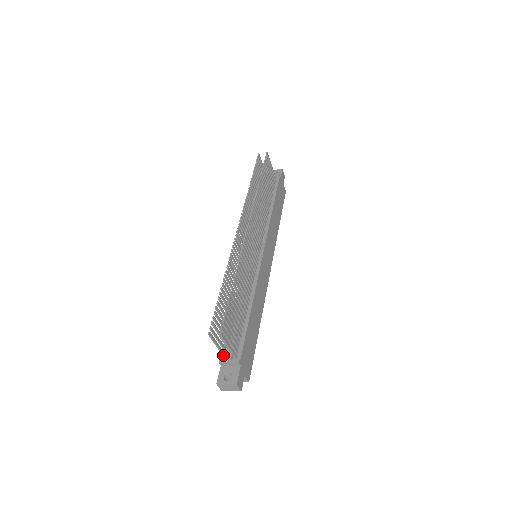
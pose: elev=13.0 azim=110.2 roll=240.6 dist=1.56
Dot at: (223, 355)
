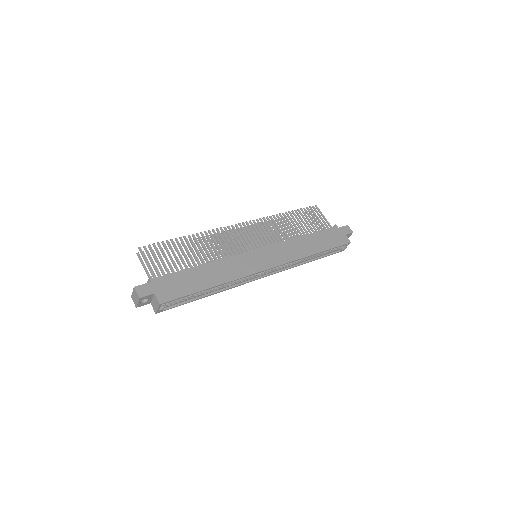
Dot at: occluded
